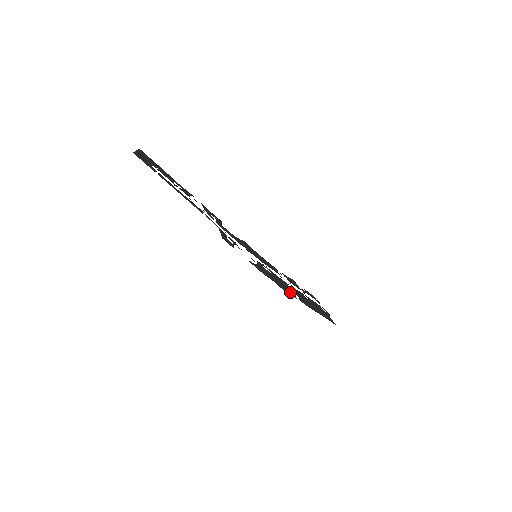
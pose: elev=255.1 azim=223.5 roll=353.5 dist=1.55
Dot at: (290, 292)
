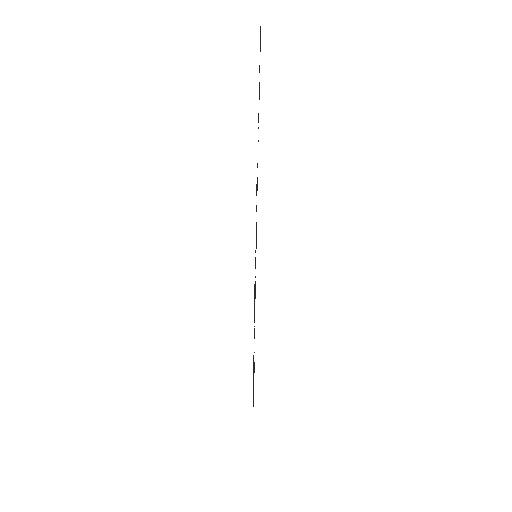
Dot at: occluded
